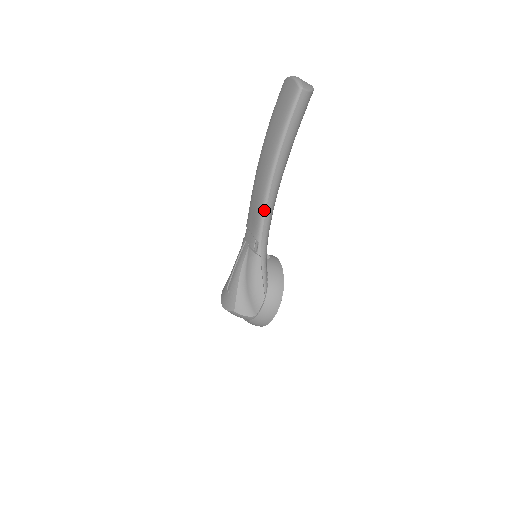
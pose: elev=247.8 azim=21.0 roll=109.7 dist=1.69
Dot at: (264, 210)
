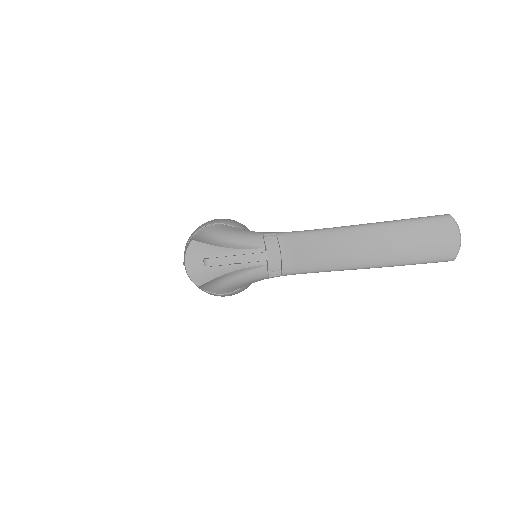
Dot at: (317, 272)
